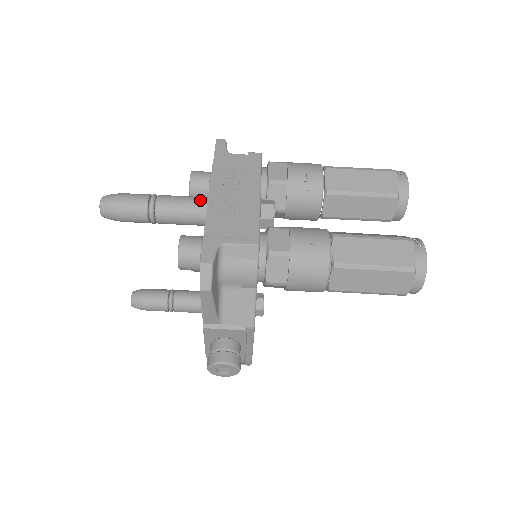
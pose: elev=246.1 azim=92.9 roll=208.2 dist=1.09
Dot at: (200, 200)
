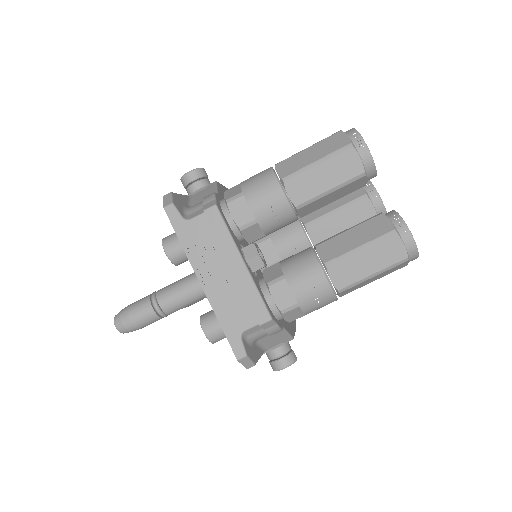
Dot at: (194, 285)
